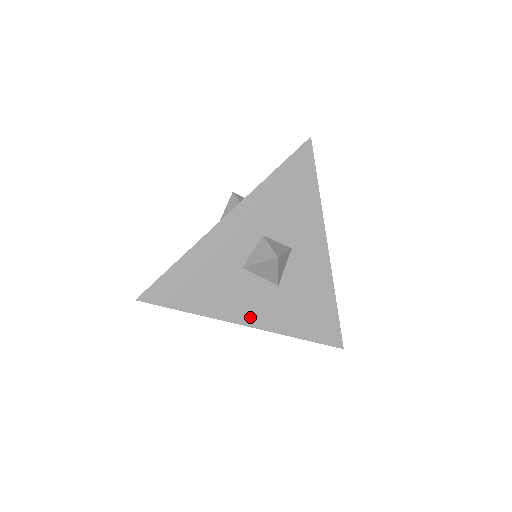
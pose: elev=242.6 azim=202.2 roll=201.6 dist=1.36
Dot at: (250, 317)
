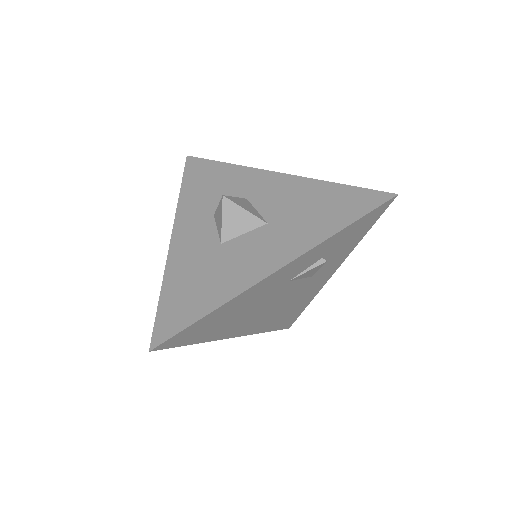
Dot at: (271, 263)
